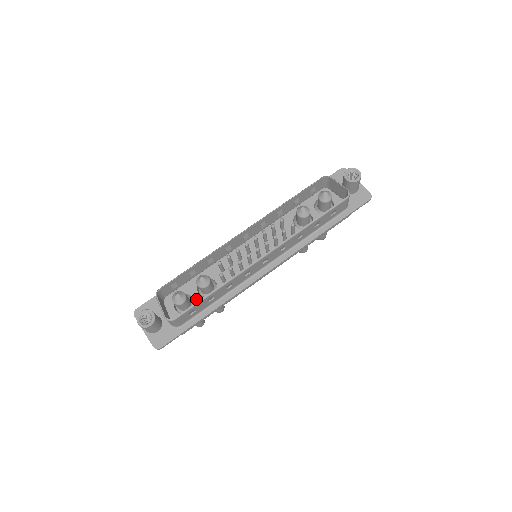
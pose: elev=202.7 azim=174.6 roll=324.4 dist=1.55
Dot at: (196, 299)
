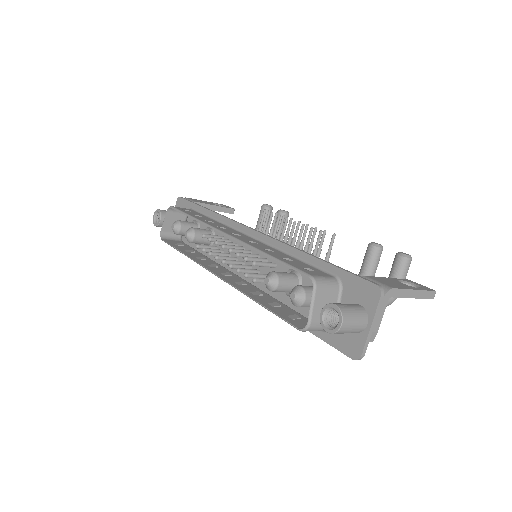
Dot at: occluded
